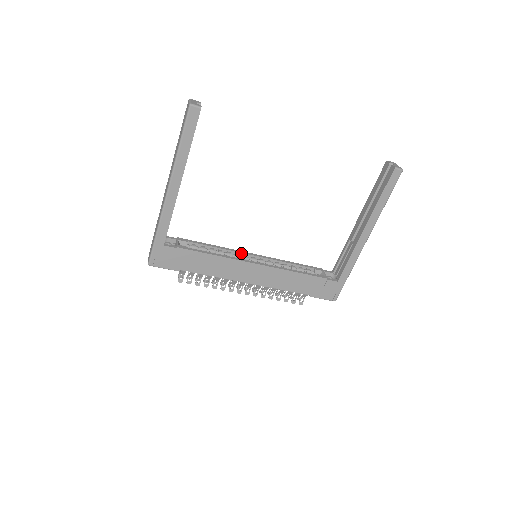
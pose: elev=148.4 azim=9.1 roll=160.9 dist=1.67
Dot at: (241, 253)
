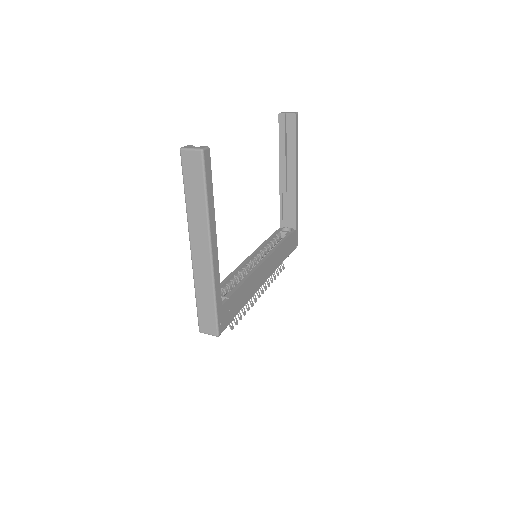
Dot at: (244, 264)
